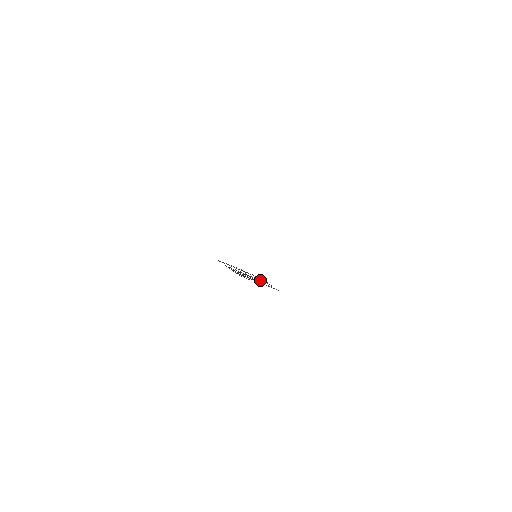
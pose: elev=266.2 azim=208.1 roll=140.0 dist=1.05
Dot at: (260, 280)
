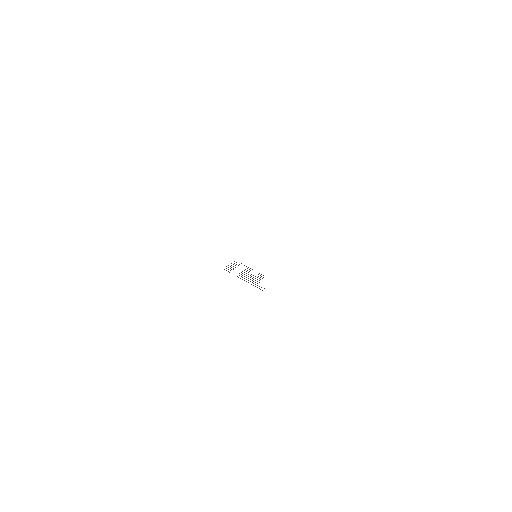
Dot at: occluded
